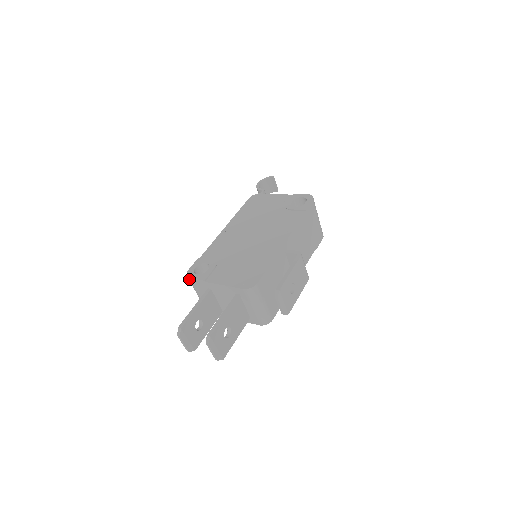
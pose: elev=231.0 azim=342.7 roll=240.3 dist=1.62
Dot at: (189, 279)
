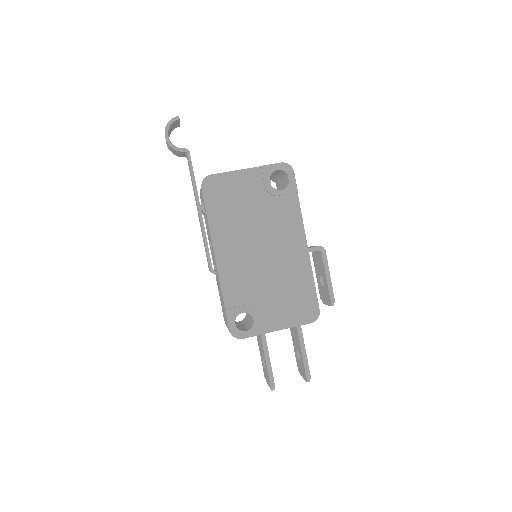
Dot at: occluded
